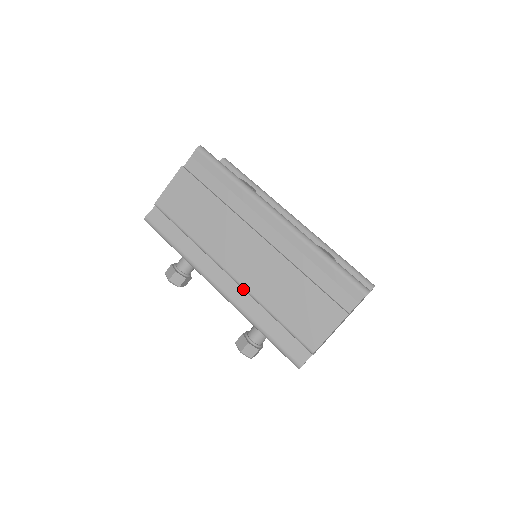
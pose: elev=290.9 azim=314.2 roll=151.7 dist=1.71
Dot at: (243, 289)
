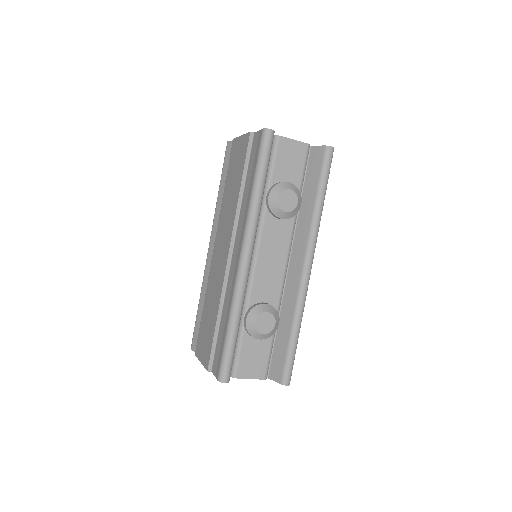
Dot at: occluded
